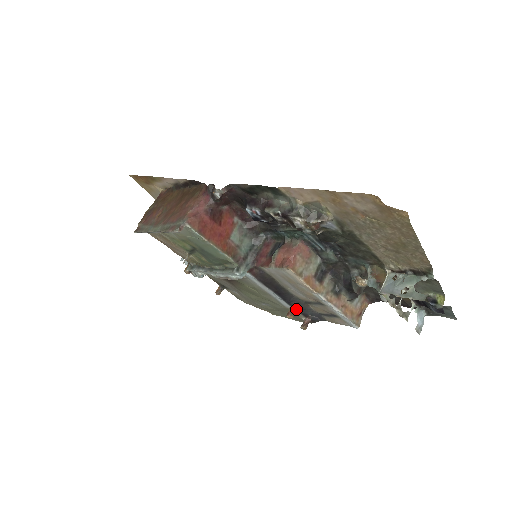
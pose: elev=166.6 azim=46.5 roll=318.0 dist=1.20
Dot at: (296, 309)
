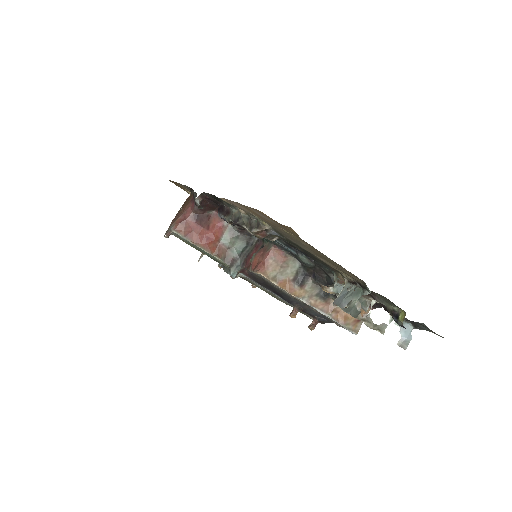
Dot at: (298, 309)
